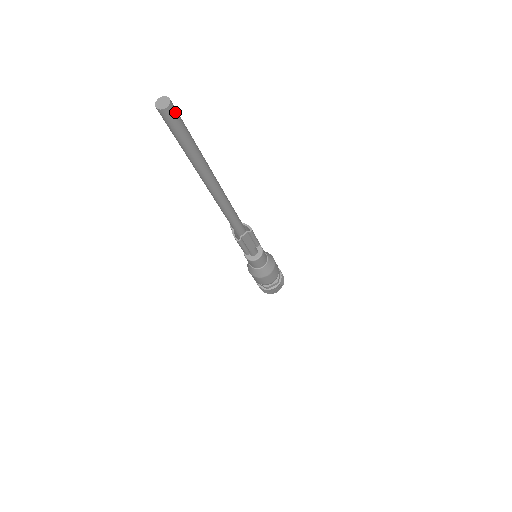
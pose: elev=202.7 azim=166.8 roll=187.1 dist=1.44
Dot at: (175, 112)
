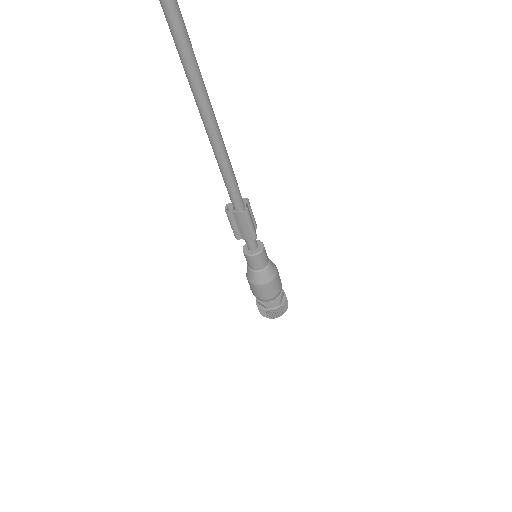
Dot at: out of frame
